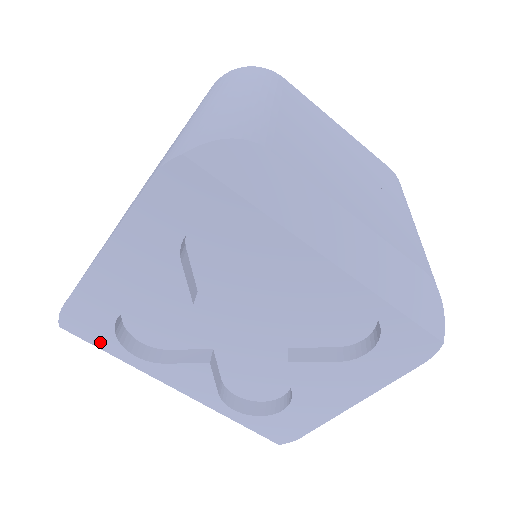
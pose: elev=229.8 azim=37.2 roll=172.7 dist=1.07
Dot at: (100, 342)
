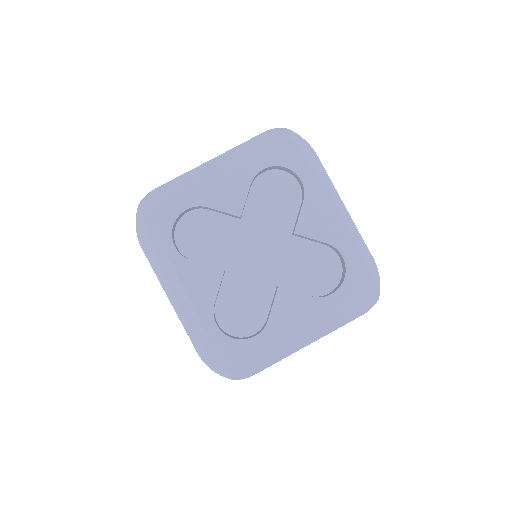
Dot at: (158, 226)
